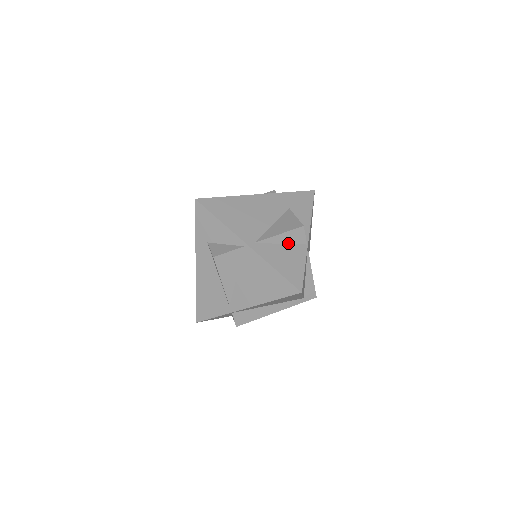
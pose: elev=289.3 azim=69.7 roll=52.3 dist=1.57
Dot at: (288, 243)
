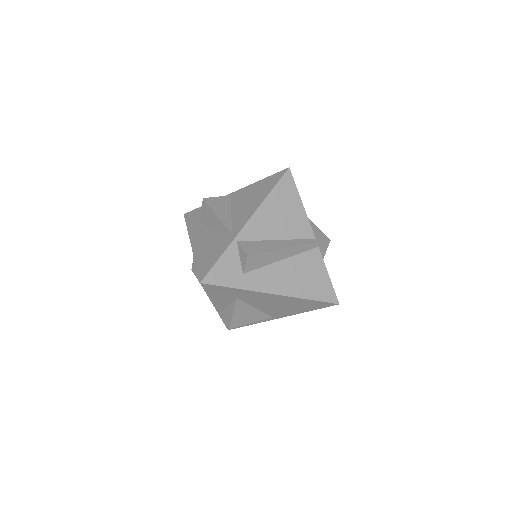
Dot at: occluded
